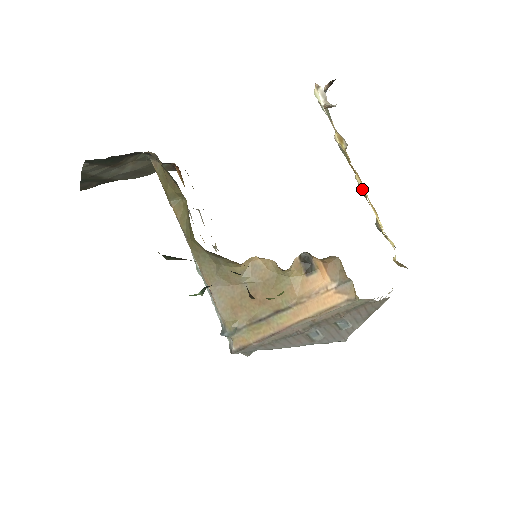
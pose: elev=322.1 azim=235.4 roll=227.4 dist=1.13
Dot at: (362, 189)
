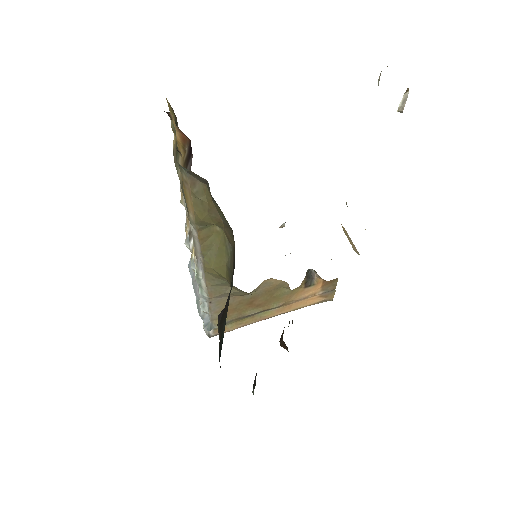
Dot at: occluded
